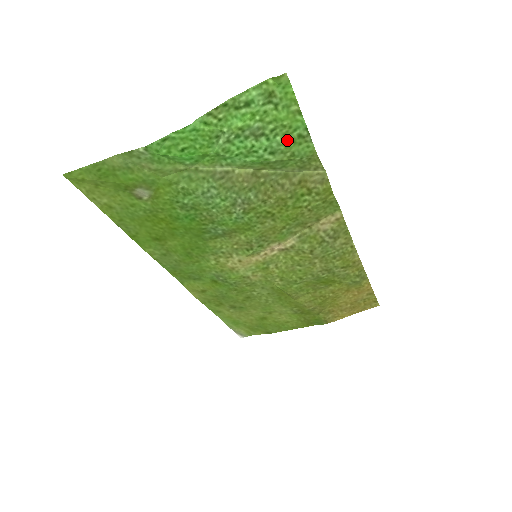
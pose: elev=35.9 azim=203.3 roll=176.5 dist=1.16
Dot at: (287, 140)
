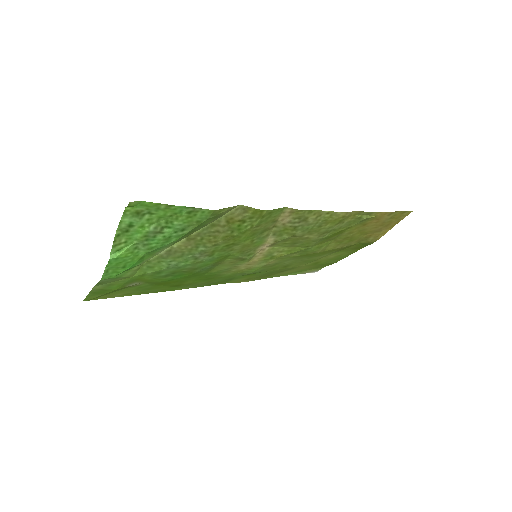
Dot at: (183, 220)
